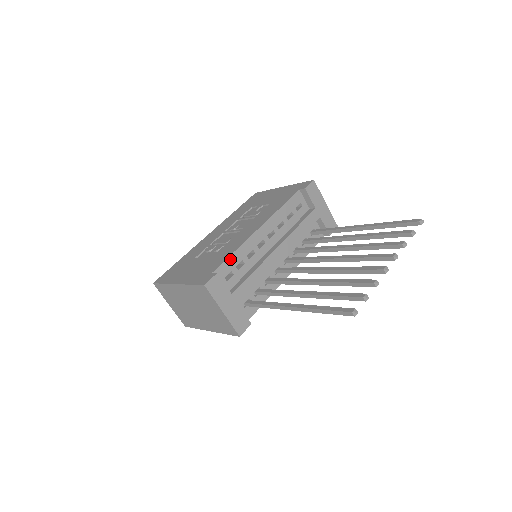
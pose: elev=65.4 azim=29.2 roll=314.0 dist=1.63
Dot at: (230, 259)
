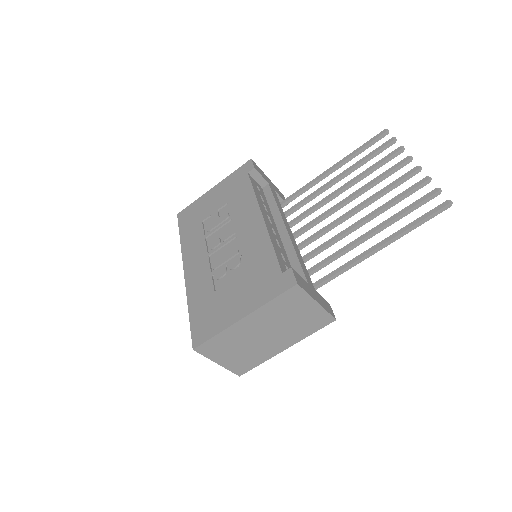
Dot at: (277, 254)
